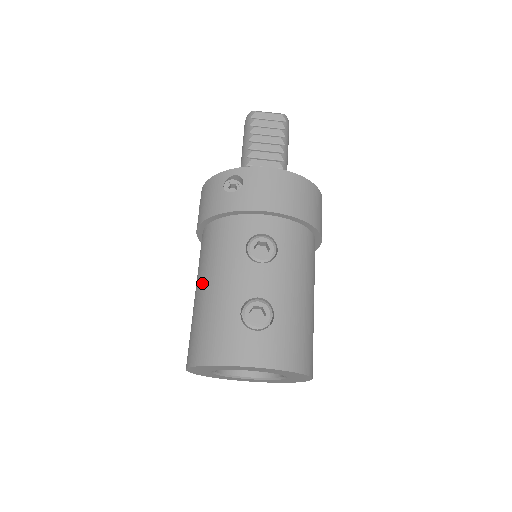
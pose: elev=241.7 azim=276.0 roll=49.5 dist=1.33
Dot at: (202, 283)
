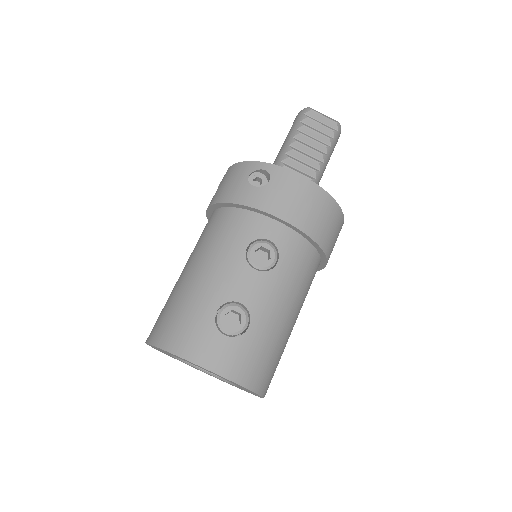
Dot at: (192, 265)
